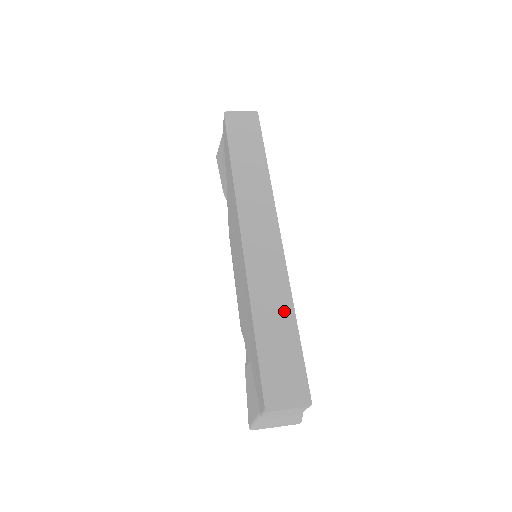
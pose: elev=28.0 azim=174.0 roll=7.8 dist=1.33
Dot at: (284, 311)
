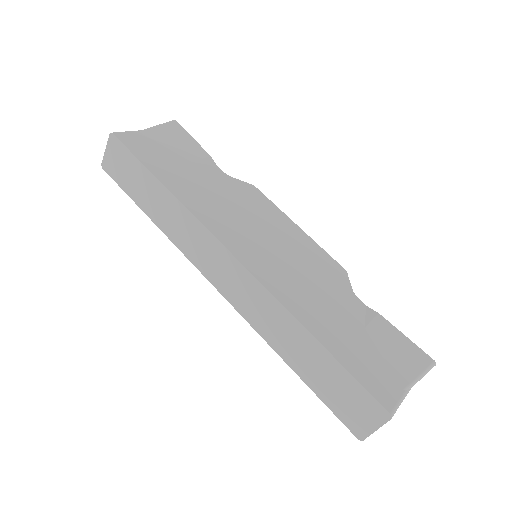
Dot at: (299, 337)
